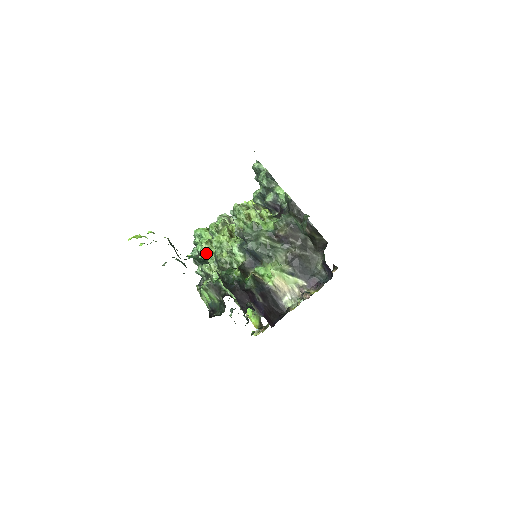
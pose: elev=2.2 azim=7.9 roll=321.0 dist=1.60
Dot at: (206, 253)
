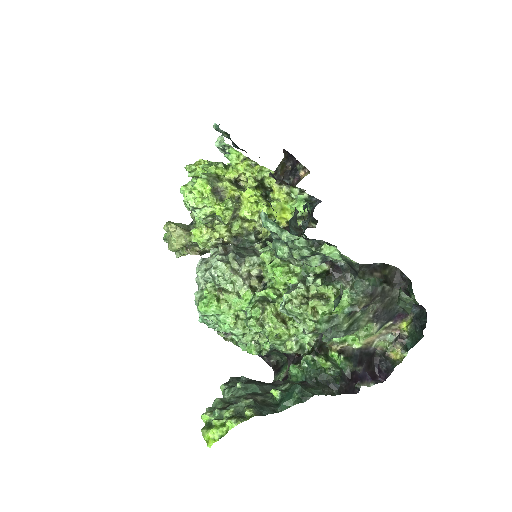
Dot at: (243, 334)
